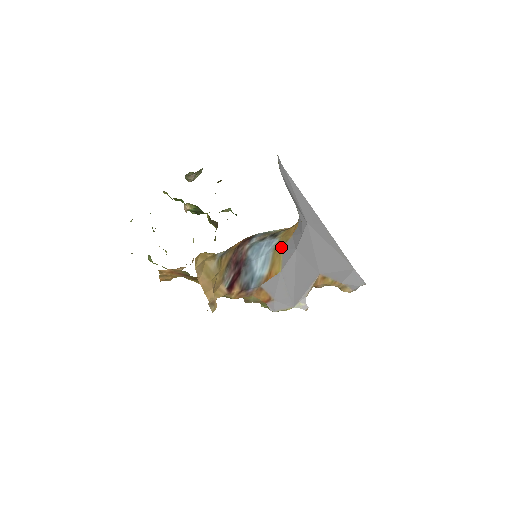
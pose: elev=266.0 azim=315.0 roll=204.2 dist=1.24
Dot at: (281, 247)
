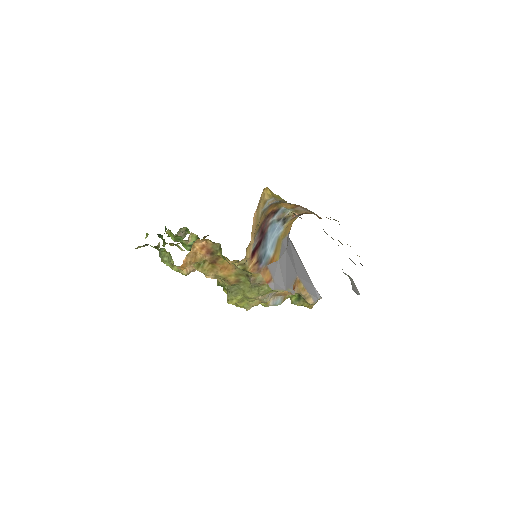
Dot at: (281, 240)
